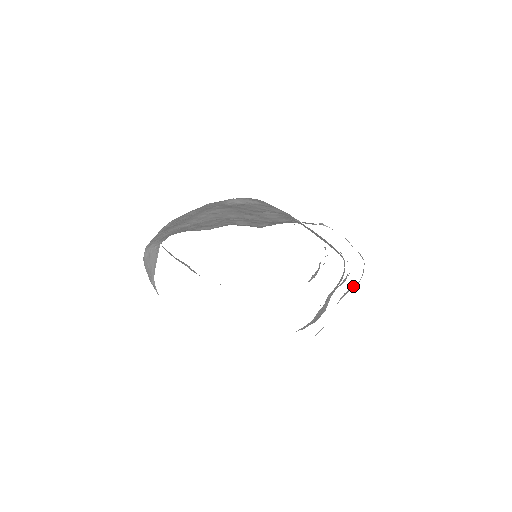
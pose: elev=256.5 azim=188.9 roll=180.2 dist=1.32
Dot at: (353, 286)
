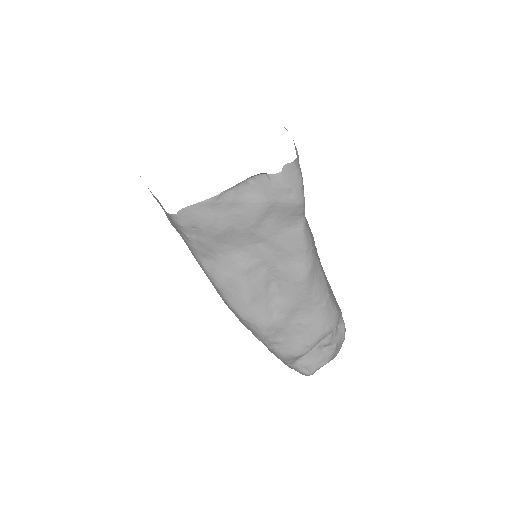
Dot at: (268, 183)
